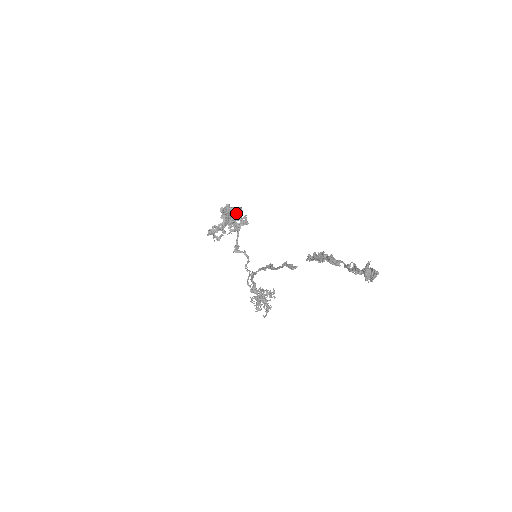
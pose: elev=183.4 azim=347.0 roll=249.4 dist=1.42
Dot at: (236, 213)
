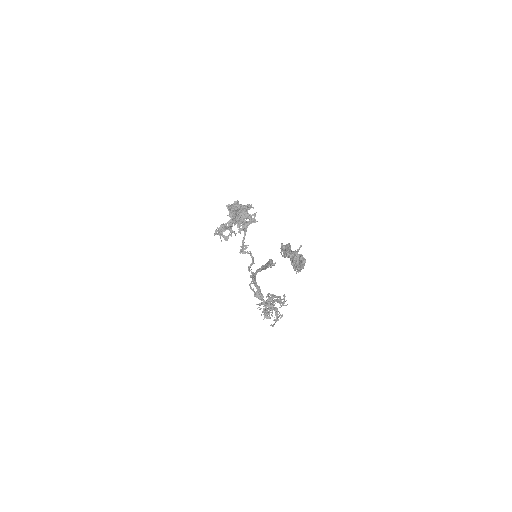
Dot at: (245, 210)
